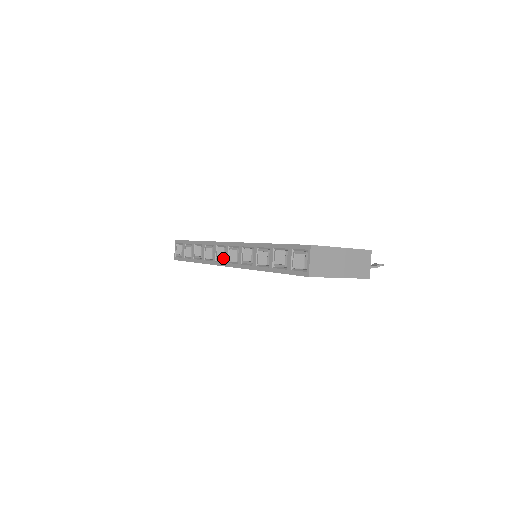
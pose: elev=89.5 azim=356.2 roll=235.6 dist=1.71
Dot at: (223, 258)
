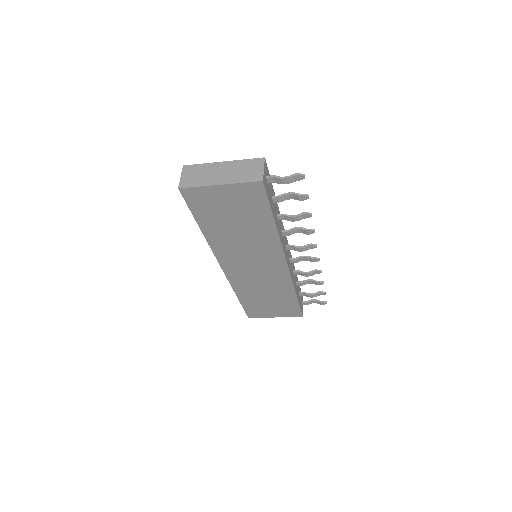
Dot at: occluded
